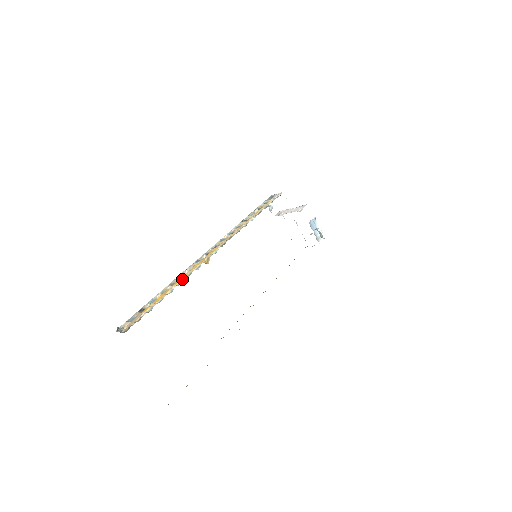
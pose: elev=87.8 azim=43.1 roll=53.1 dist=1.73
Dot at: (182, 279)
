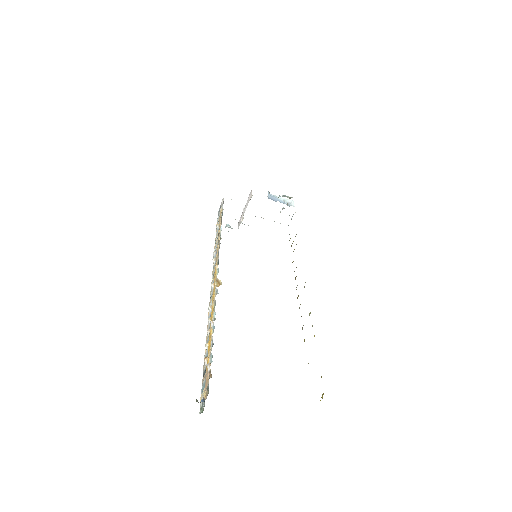
Dot at: (212, 313)
